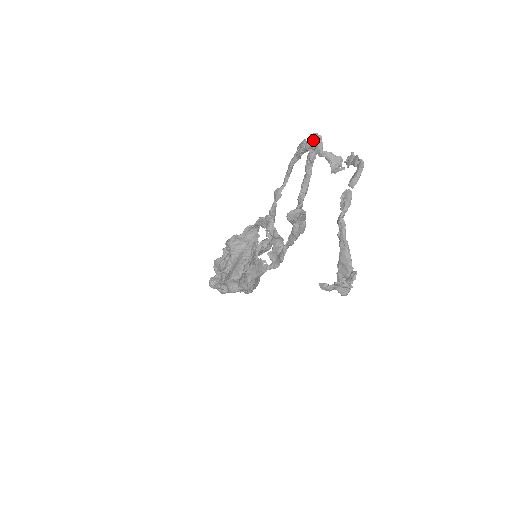
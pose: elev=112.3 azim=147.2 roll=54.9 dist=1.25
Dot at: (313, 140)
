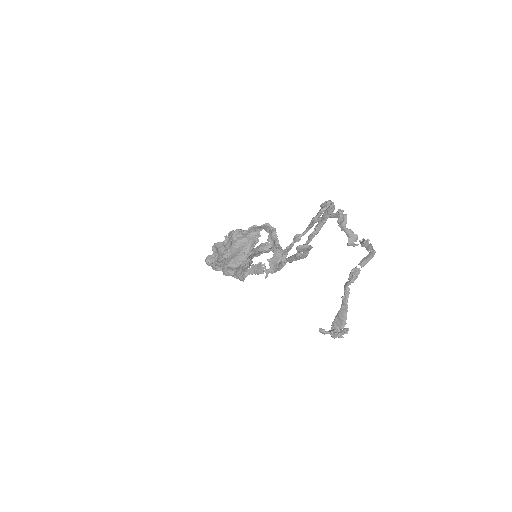
Dot at: (340, 216)
